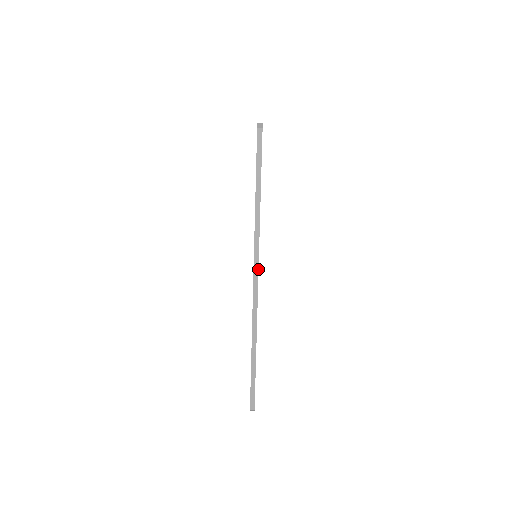
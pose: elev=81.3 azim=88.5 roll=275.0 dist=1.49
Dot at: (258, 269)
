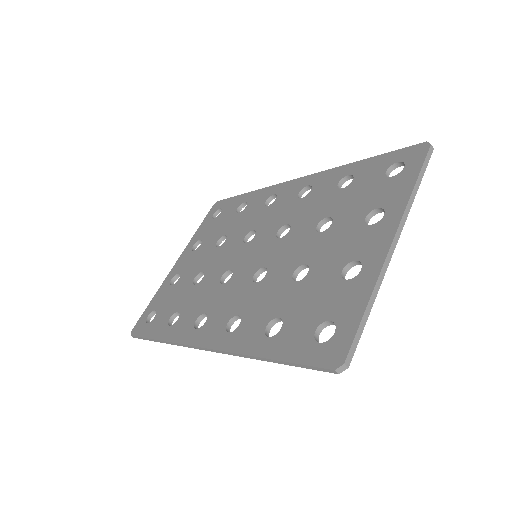
Dot at: occluded
